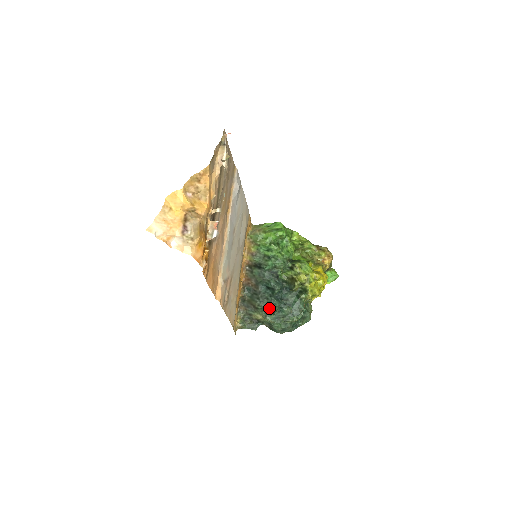
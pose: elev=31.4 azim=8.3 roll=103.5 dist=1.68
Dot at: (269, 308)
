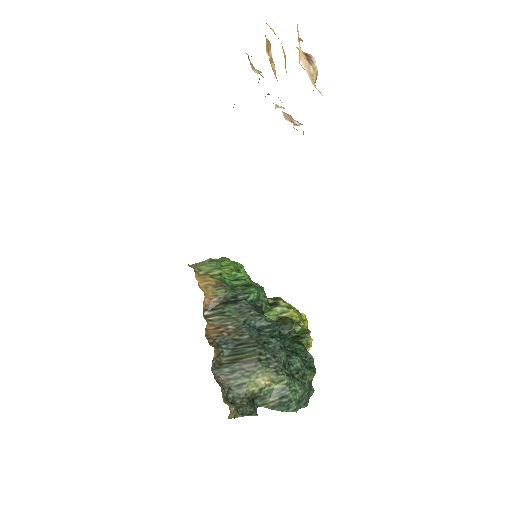
Dot at: (278, 355)
